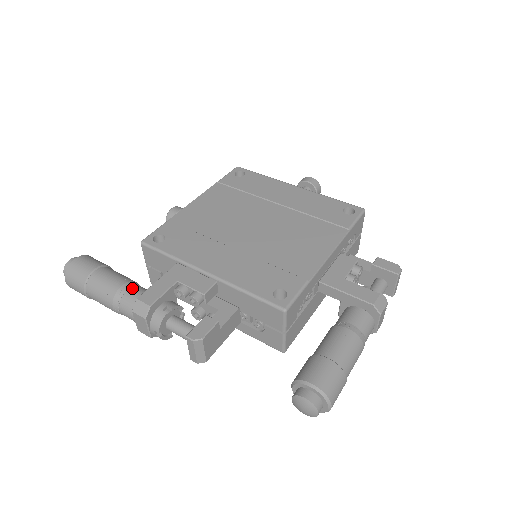
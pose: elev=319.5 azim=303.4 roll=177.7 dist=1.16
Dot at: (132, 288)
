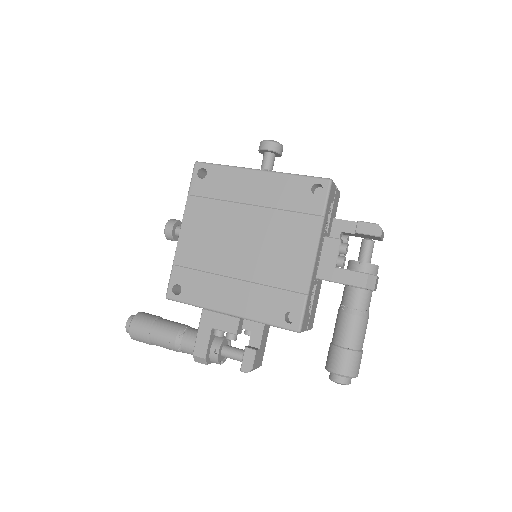
Dot at: (183, 339)
